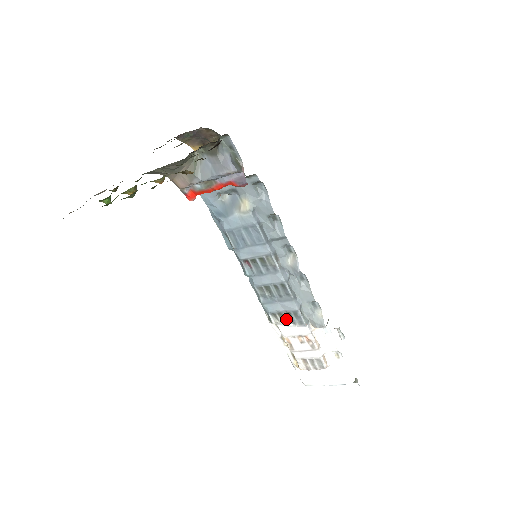
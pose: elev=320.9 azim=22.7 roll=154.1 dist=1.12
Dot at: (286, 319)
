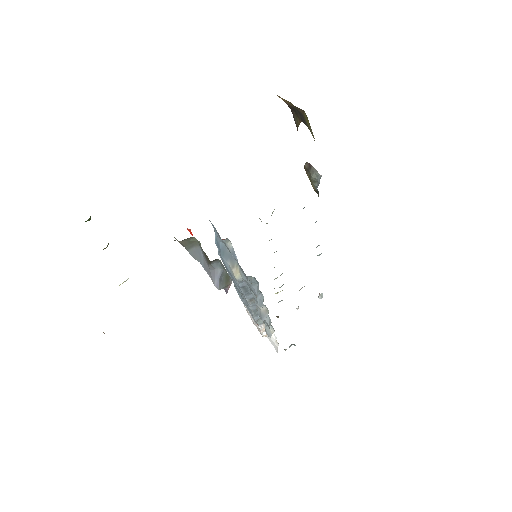
Dot at: occluded
